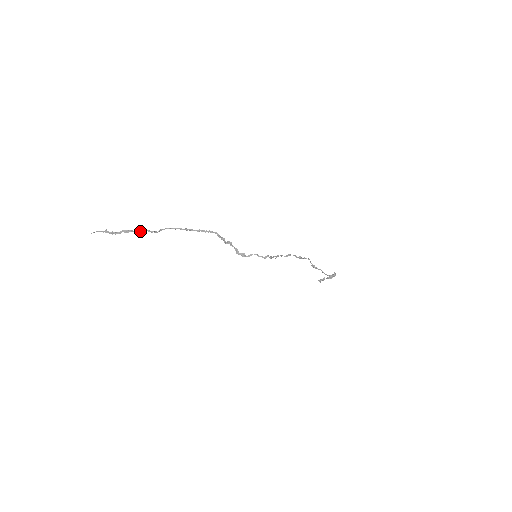
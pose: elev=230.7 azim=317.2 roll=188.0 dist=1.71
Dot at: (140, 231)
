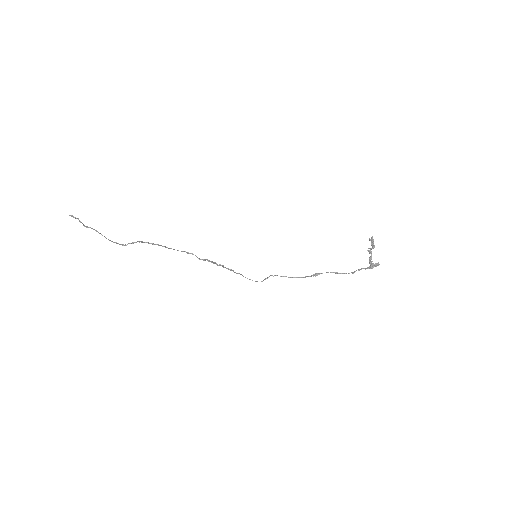
Dot at: occluded
